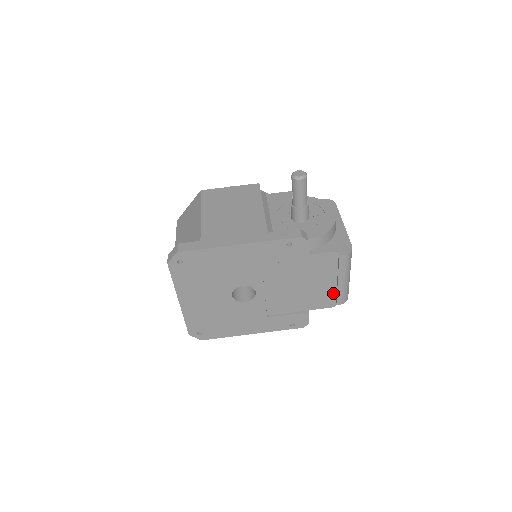
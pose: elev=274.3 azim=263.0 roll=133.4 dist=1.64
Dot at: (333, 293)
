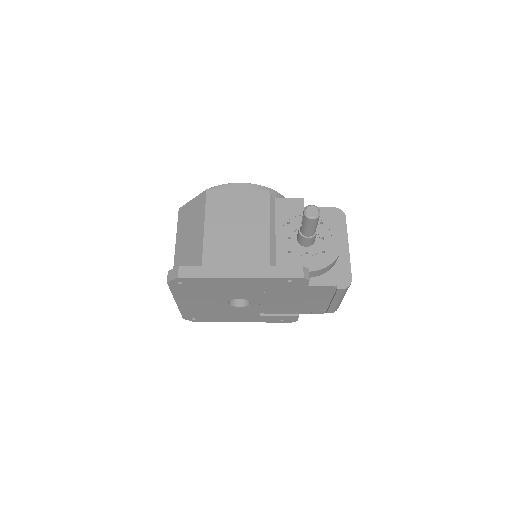
Dot at: (325, 307)
